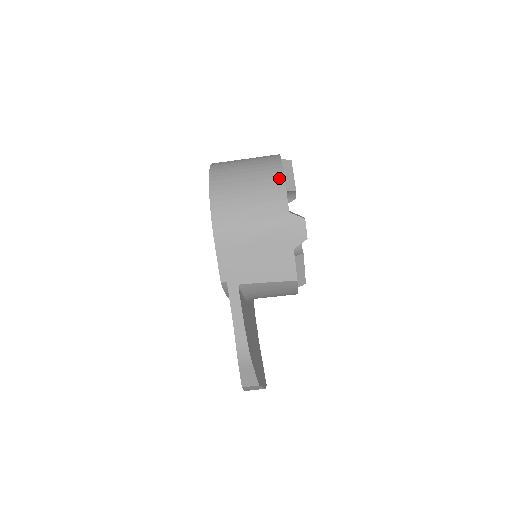
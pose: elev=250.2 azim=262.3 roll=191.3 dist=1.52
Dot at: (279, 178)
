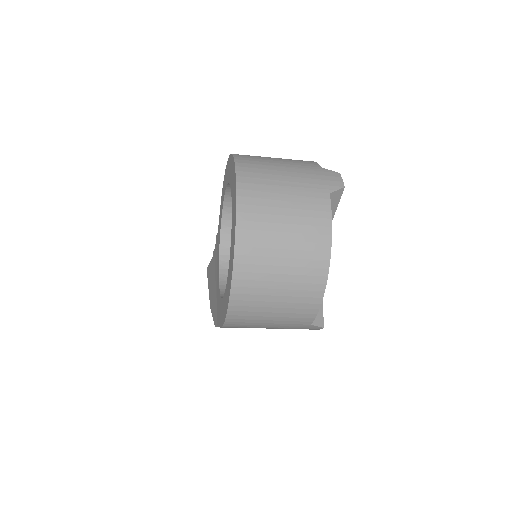
Dot at: (317, 299)
